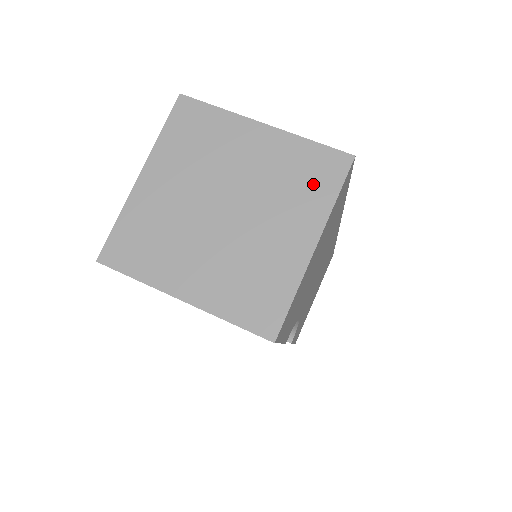
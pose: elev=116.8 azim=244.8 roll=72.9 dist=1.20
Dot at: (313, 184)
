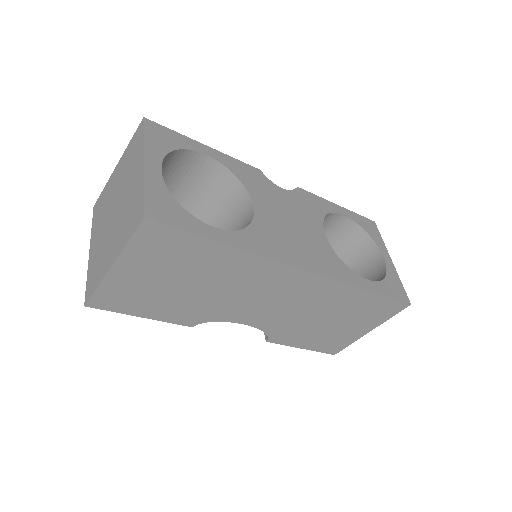
Dot at: (129, 223)
